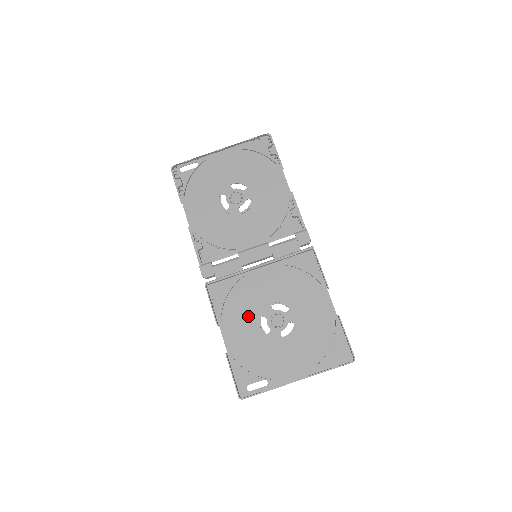
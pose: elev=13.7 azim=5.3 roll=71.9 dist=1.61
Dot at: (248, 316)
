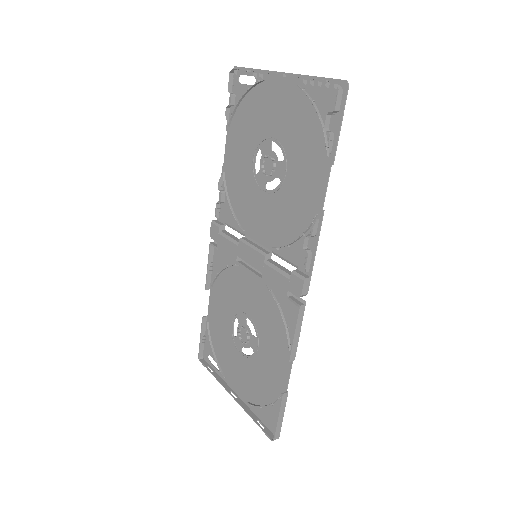
Dot at: (229, 305)
